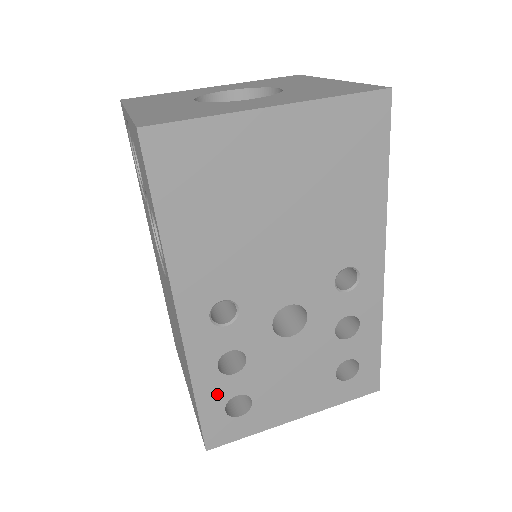
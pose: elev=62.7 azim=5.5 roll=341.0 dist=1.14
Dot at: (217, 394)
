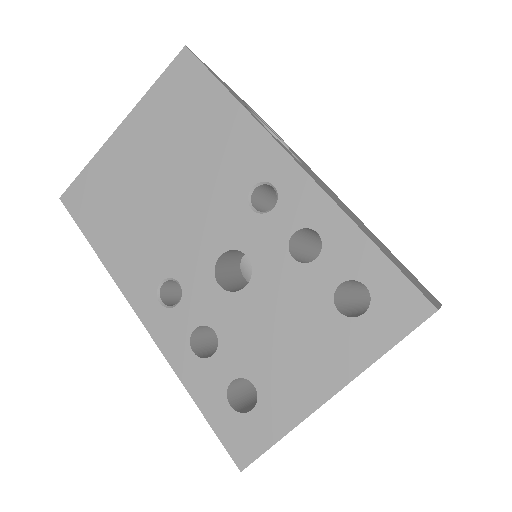
Dot at: (210, 386)
